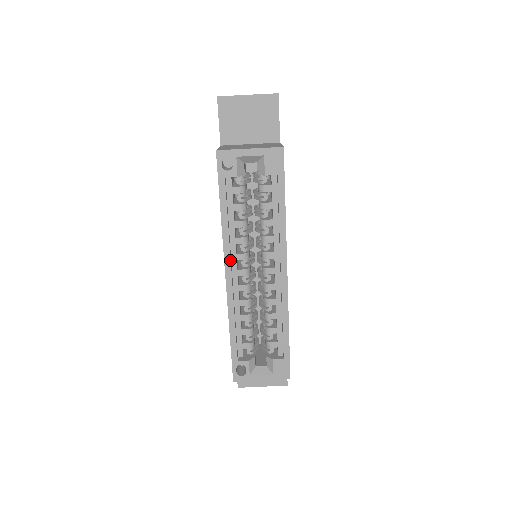
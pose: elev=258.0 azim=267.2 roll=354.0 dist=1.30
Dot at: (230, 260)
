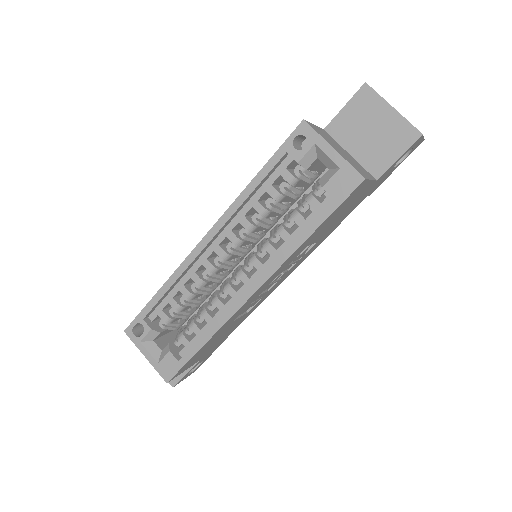
Dot at: (219, 229)
